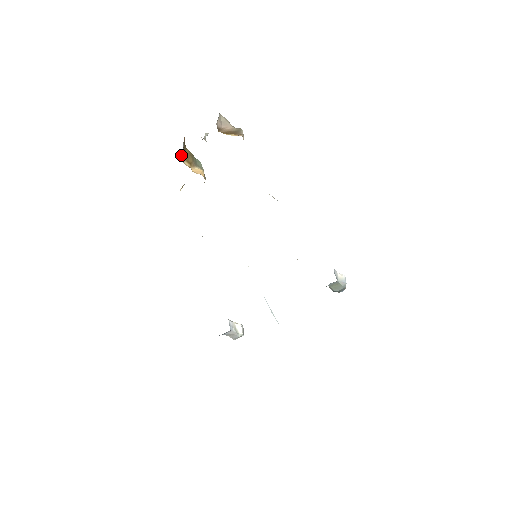
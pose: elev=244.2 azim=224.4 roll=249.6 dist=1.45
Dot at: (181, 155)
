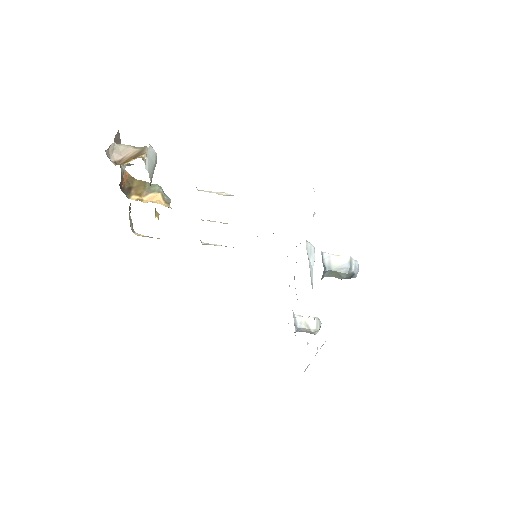
Dot at: (125, 192)
